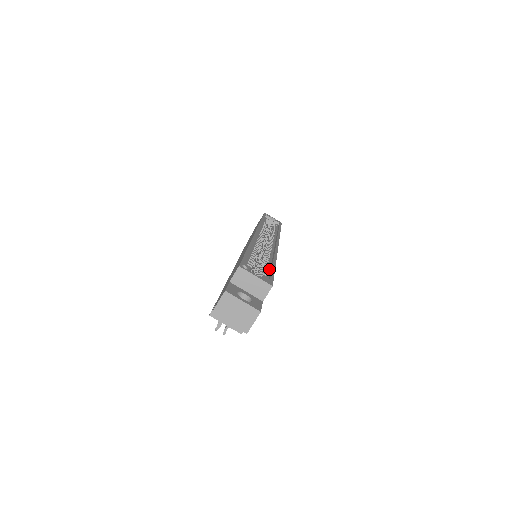
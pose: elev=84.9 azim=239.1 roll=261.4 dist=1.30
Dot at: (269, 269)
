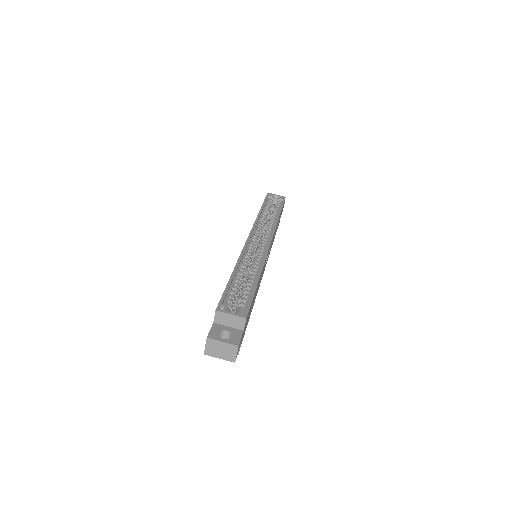
Dot at: (252, 290)
